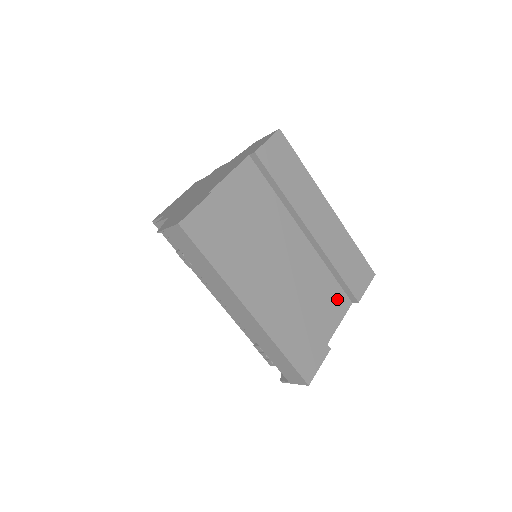
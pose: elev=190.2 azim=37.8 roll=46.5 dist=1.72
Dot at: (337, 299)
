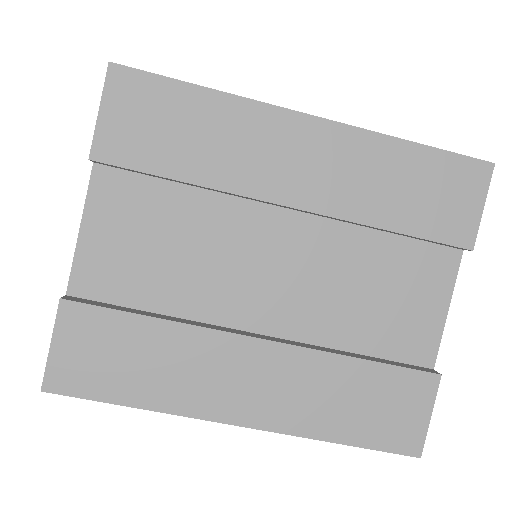
Dot at: (422, 268)
